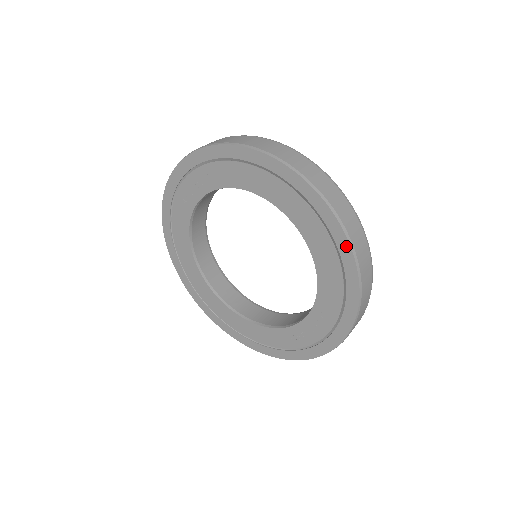
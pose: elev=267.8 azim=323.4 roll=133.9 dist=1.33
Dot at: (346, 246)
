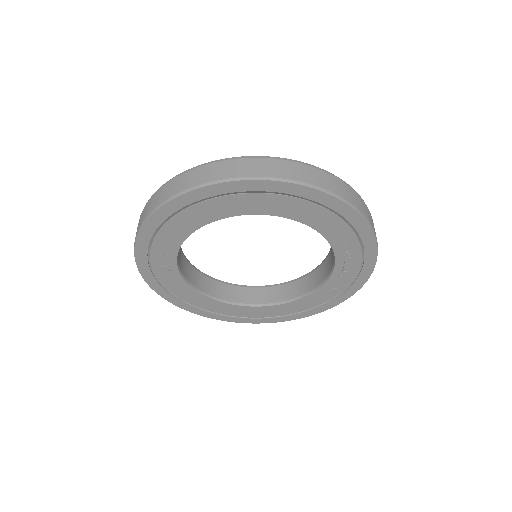
Dot at: (300, 189)
